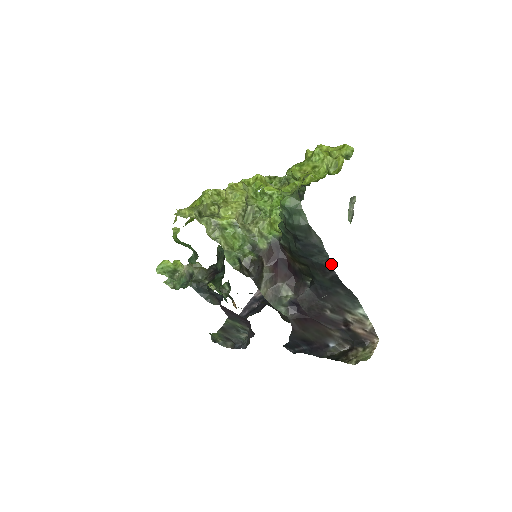
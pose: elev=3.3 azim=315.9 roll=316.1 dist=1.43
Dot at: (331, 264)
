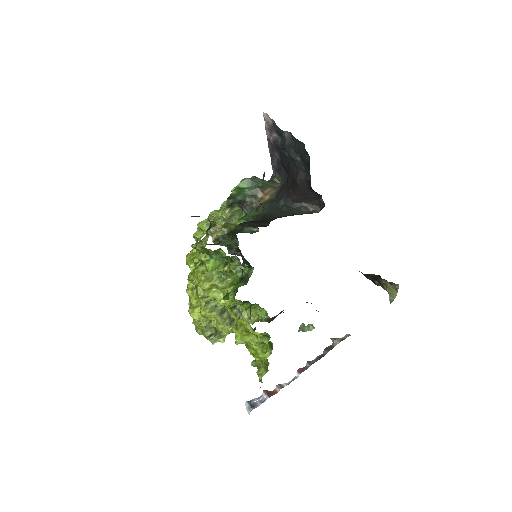
Dot at: occluded
